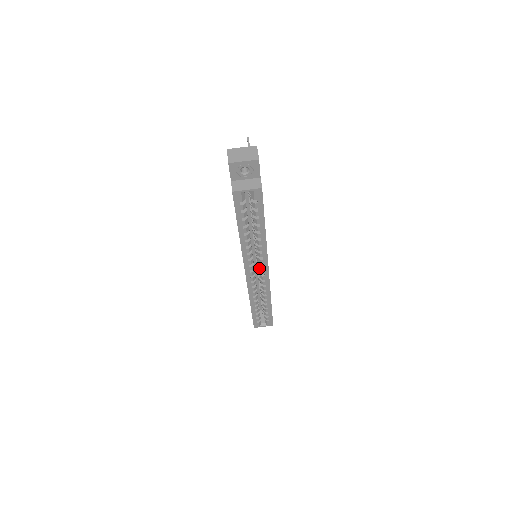
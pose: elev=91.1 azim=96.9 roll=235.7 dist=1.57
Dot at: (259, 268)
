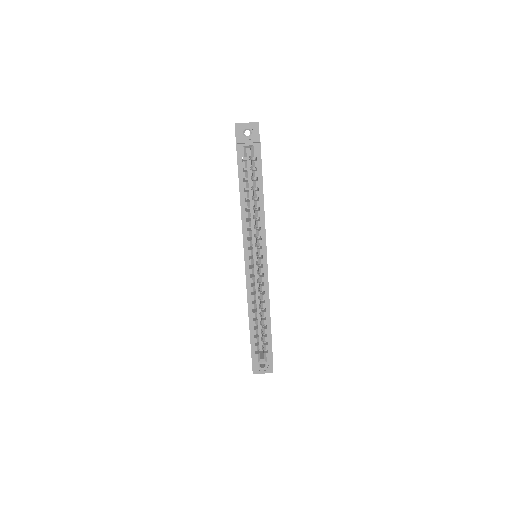
Dot at: (258, 258)
